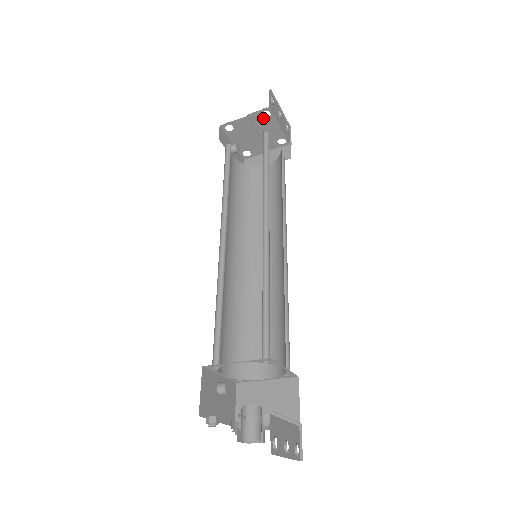
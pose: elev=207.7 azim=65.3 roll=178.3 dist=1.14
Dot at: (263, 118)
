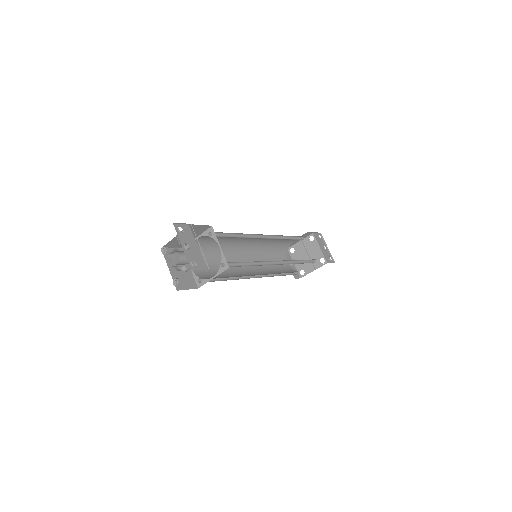
Dot at: (310, 242)
